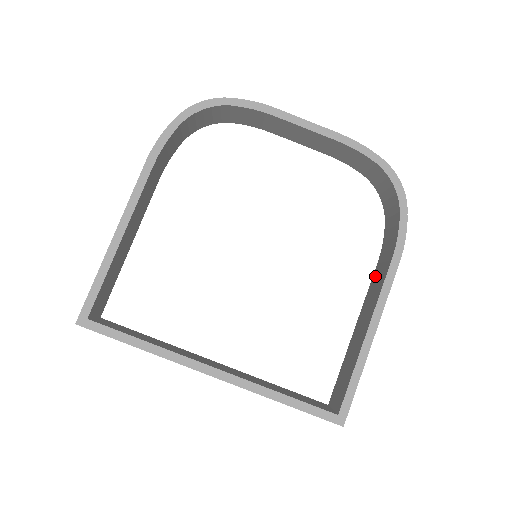
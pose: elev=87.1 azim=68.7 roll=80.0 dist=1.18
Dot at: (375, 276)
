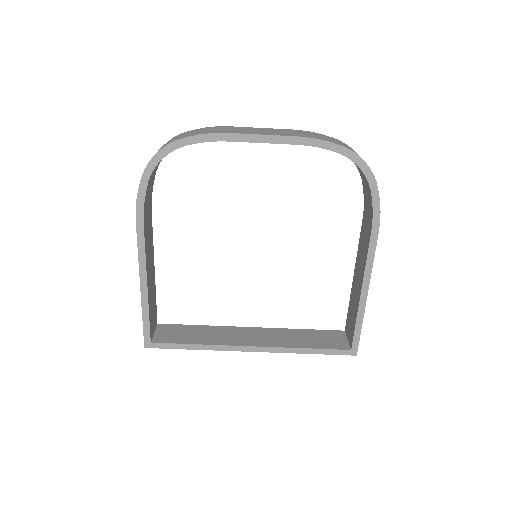
Dot at: (362, 235)
